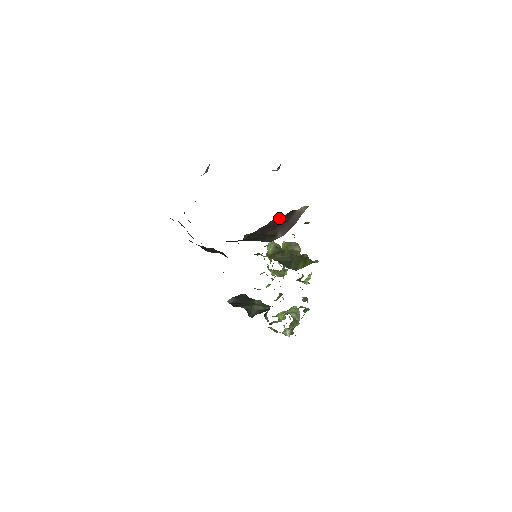
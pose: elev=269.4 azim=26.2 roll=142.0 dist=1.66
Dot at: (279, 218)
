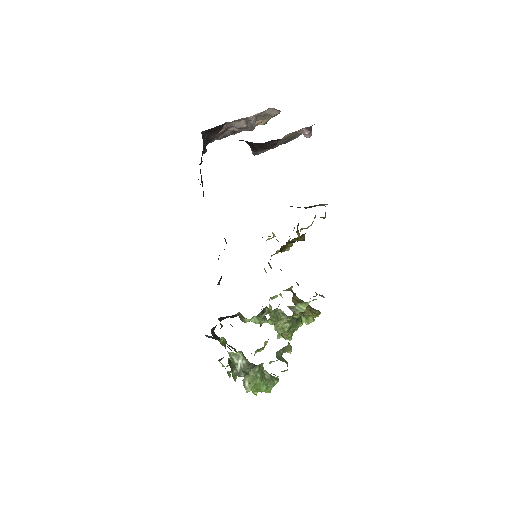
Dot at: occluded
